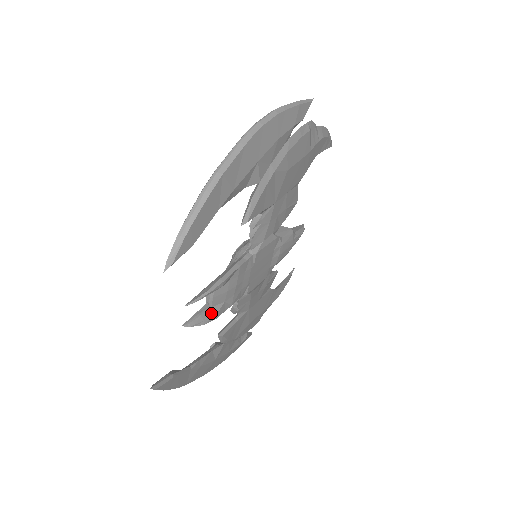
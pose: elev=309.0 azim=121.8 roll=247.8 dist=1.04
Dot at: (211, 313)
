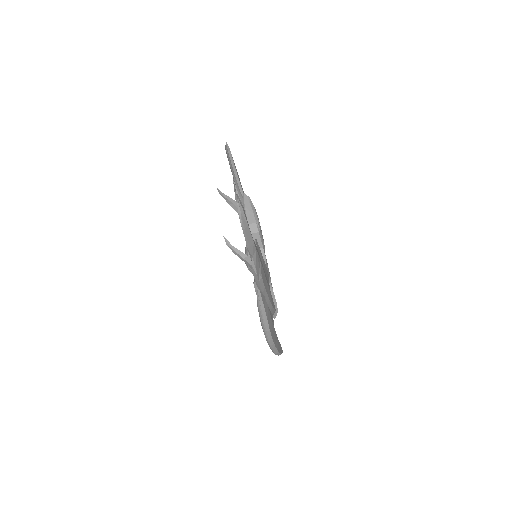
Dot at: occluded
